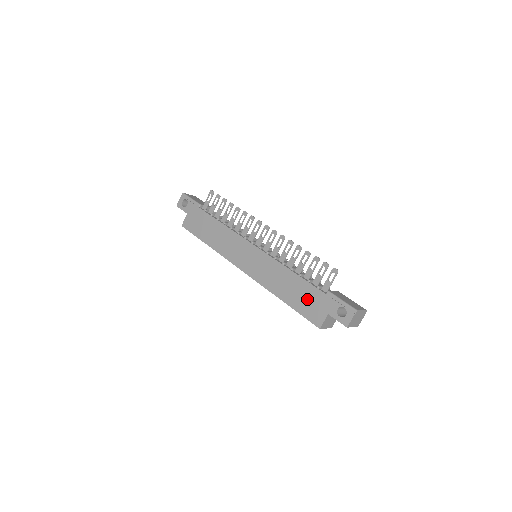
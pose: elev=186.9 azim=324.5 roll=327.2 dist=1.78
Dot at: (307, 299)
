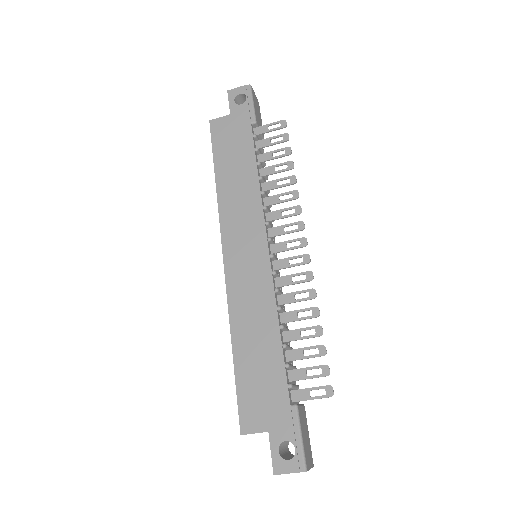
Dot at: (263, 384)
